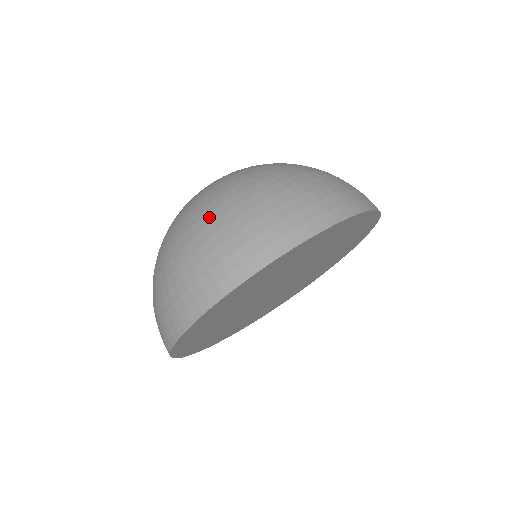
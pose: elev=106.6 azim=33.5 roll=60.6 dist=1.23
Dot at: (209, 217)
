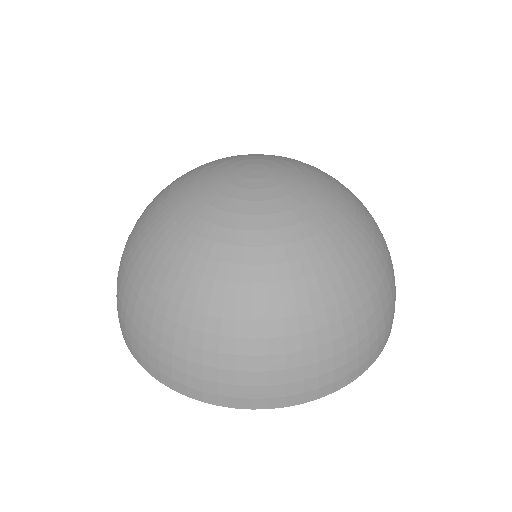
Dot at: (281, 327)
